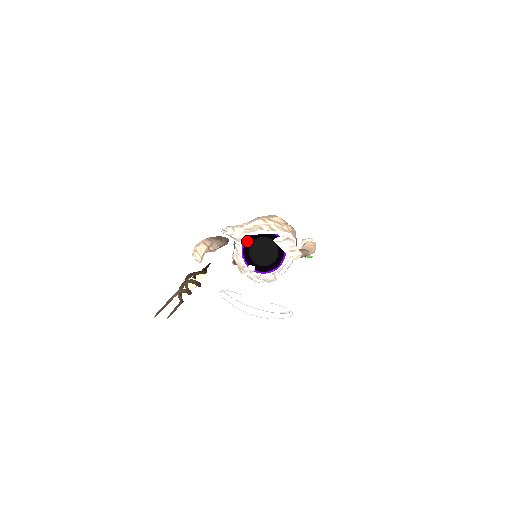
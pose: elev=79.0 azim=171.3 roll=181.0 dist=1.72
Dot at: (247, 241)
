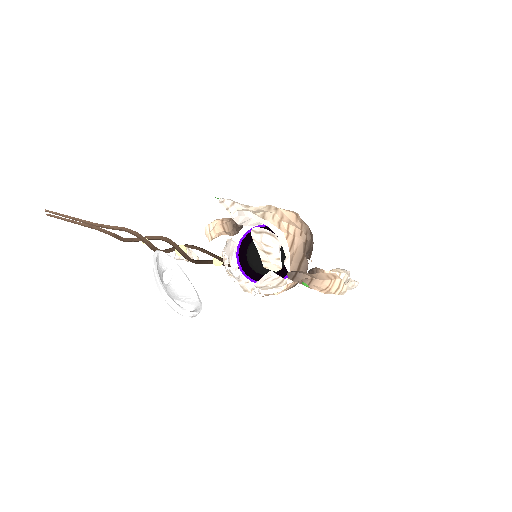
Dot at: occluded
